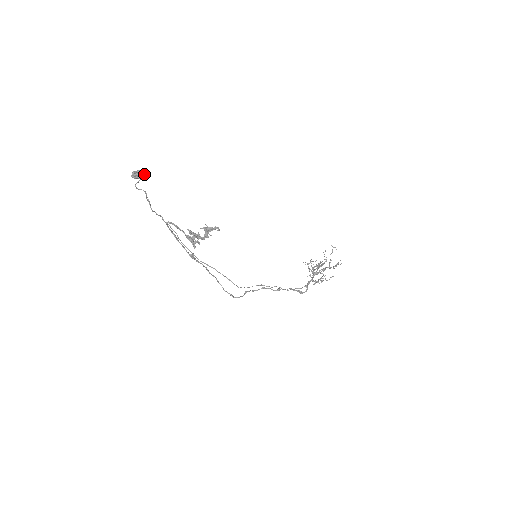
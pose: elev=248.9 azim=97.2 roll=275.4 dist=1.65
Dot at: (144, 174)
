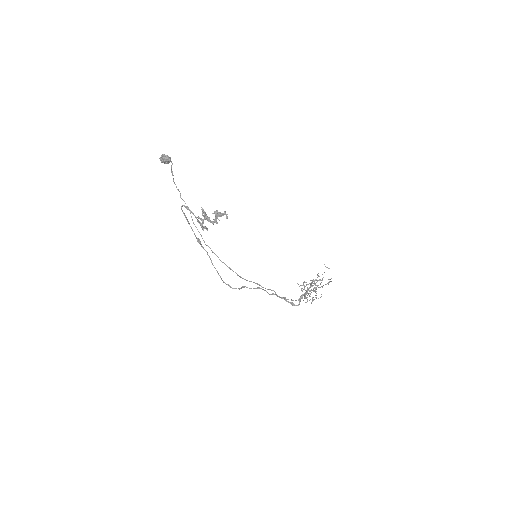
Dot at: (170, 160)
